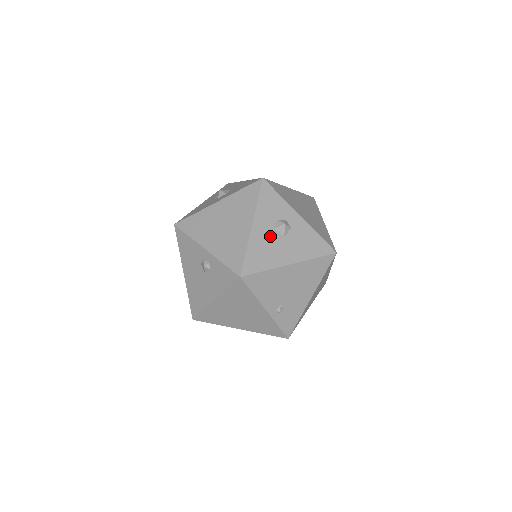
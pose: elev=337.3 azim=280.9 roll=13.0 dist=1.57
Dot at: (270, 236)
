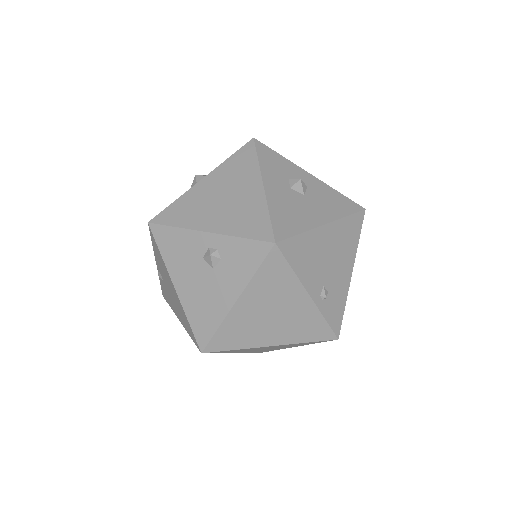
Dot at: (289, 196)
